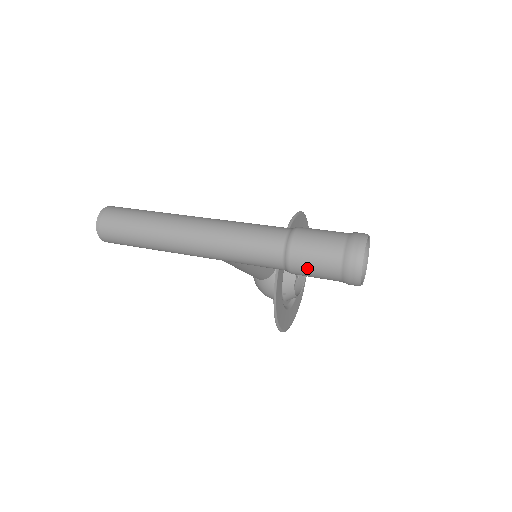
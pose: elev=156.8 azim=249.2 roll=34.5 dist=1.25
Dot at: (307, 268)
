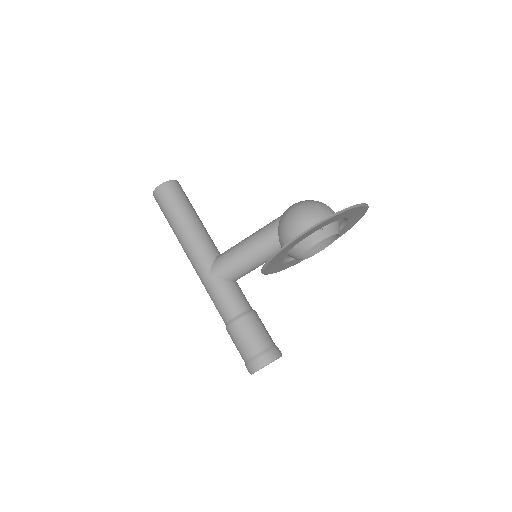
Dot at: occluded
